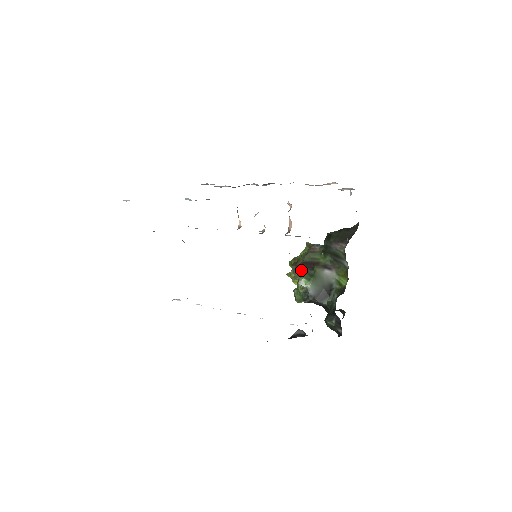
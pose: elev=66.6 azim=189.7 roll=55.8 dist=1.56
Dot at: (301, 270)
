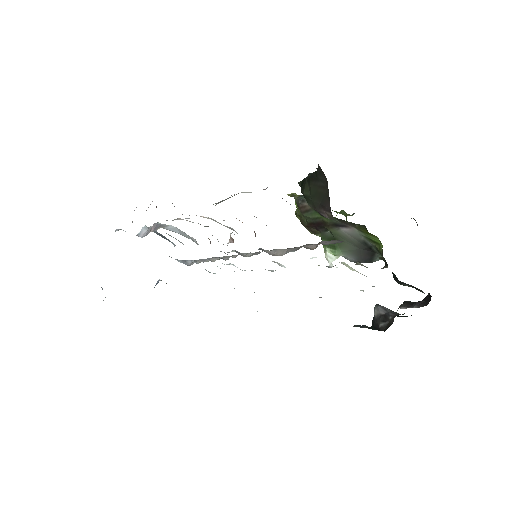
Dot at: (316, 230)
